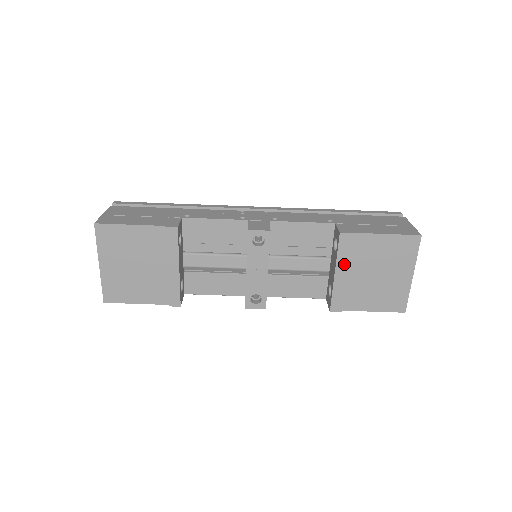
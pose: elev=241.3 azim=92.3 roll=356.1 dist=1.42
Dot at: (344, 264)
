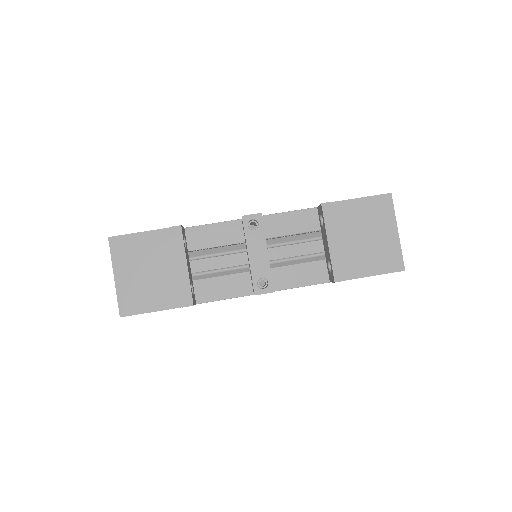
Dot at: (333, 231)
